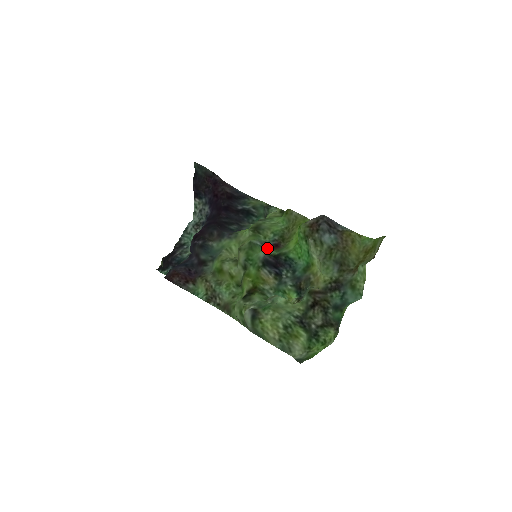
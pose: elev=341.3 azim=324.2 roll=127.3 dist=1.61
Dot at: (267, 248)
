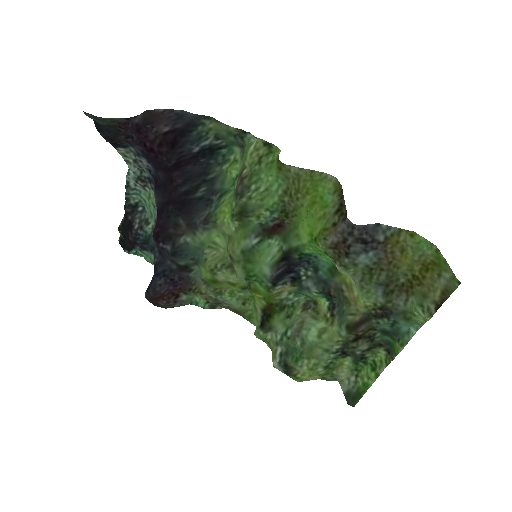
Dot at: (267, 236)
